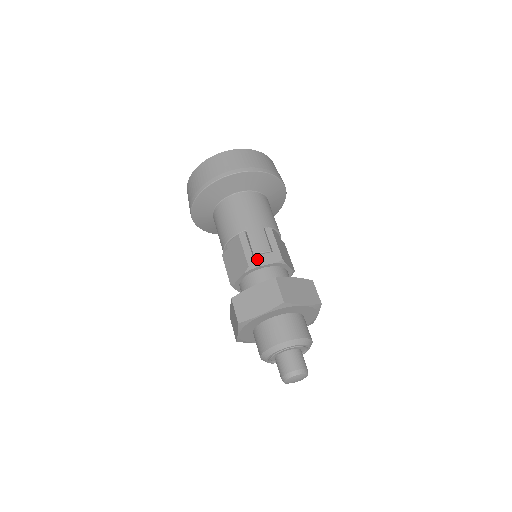
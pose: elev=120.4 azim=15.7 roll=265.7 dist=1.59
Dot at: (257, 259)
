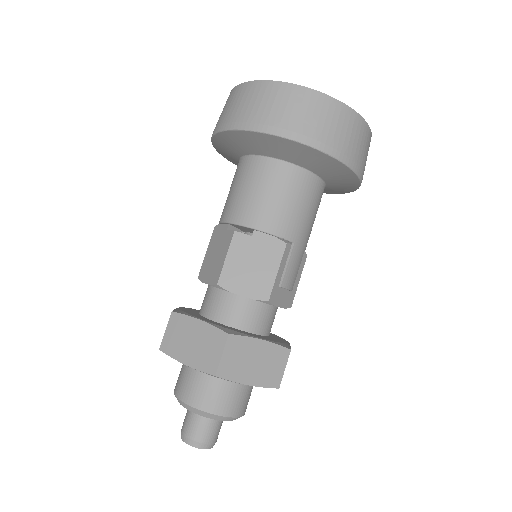
Dot at: (279, 294)
